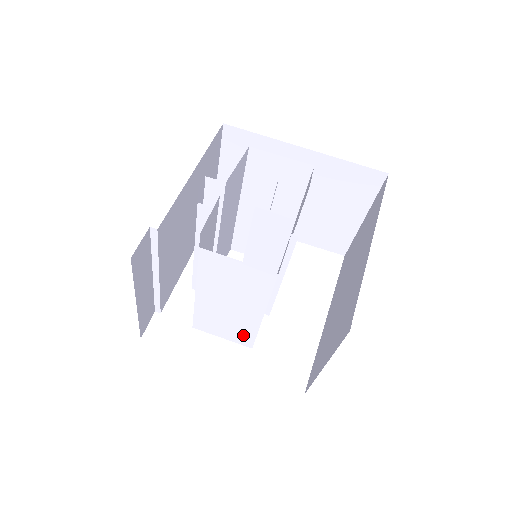
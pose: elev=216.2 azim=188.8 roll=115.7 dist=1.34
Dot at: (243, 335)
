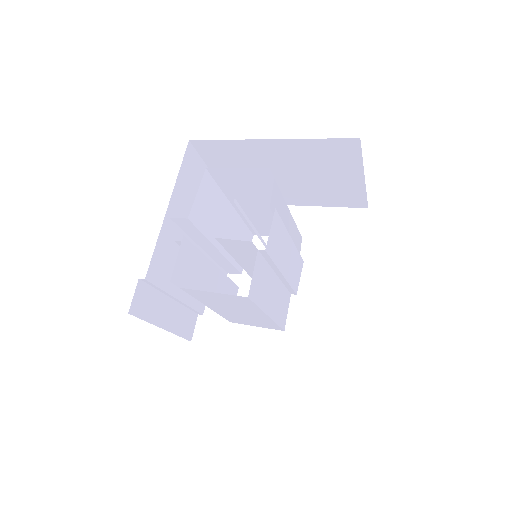
Dot at: (269, 325)
